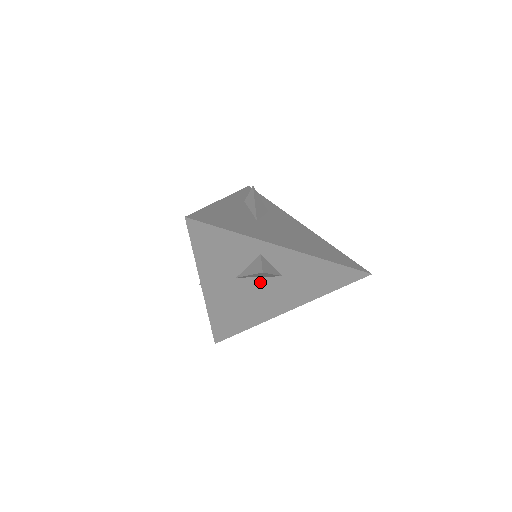
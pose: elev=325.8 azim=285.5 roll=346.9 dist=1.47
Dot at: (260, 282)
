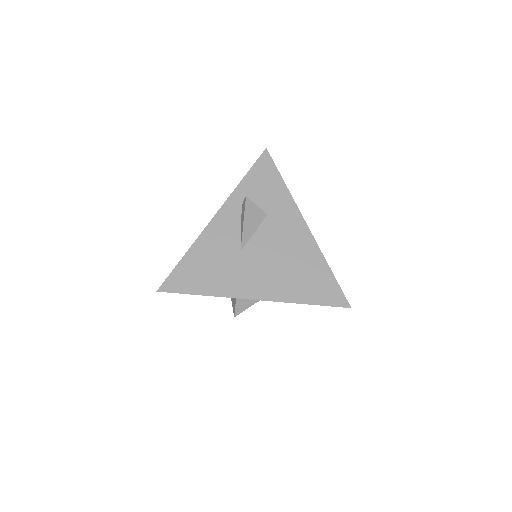
Dot at: occluded
